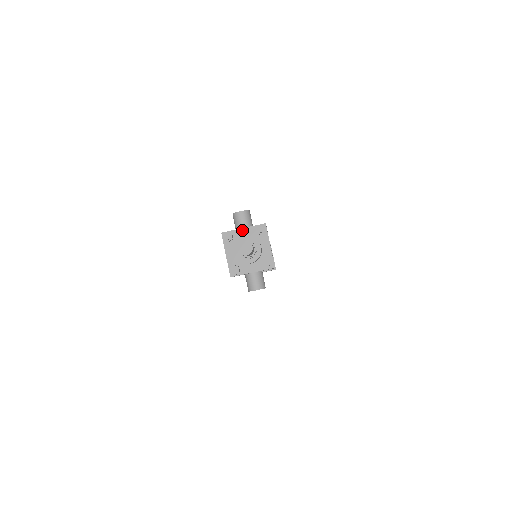
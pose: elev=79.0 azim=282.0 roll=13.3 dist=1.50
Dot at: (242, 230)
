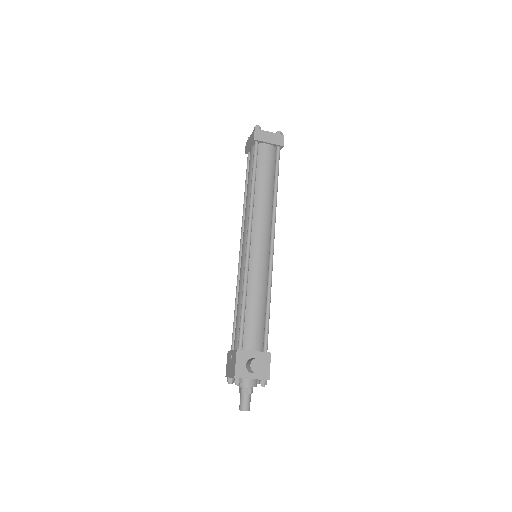
Dot at: (250, 379)
